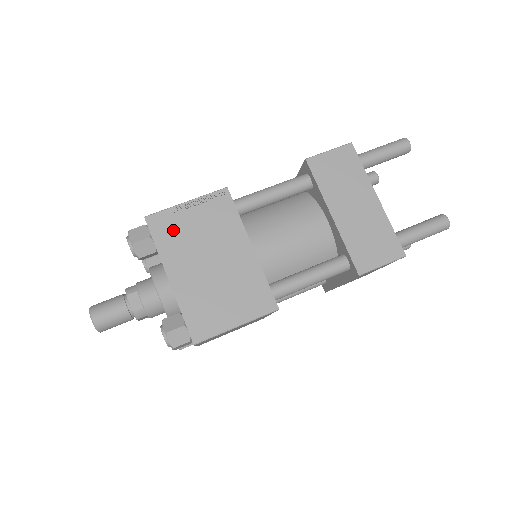
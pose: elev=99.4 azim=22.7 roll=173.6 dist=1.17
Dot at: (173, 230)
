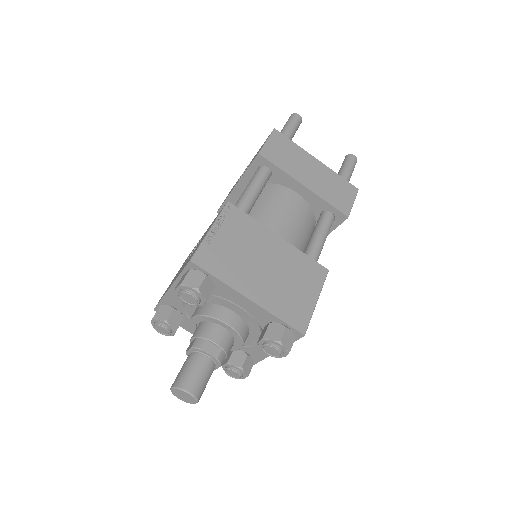
Dot at: (220, 258)
